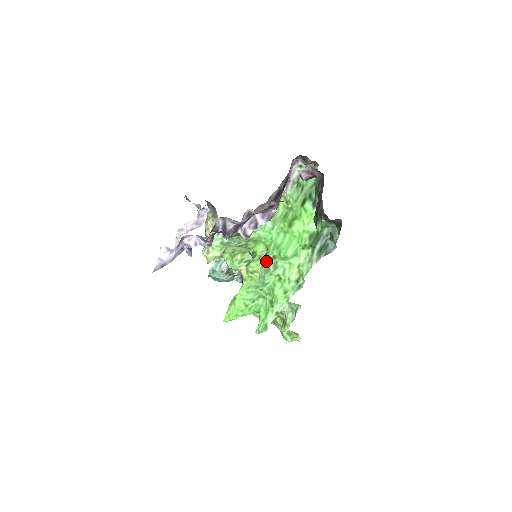
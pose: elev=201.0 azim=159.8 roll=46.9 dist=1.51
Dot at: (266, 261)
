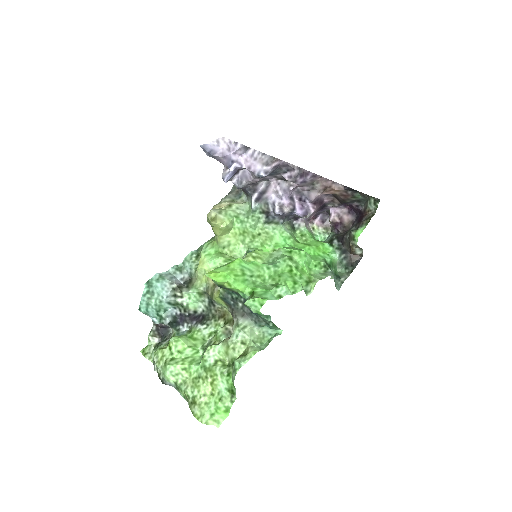
Dot at: (279, 252)
